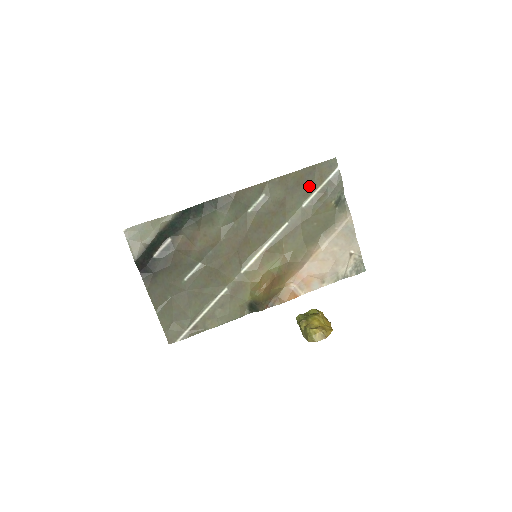
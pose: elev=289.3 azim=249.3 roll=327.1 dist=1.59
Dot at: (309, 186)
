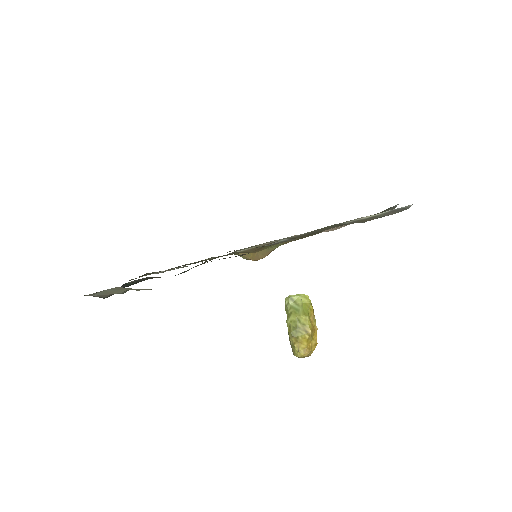
Dot at: occluded
